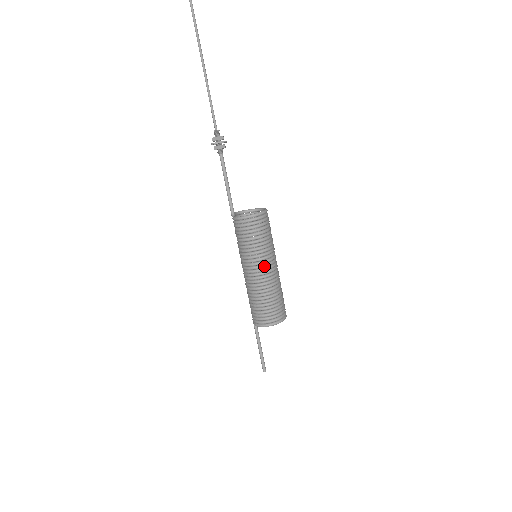
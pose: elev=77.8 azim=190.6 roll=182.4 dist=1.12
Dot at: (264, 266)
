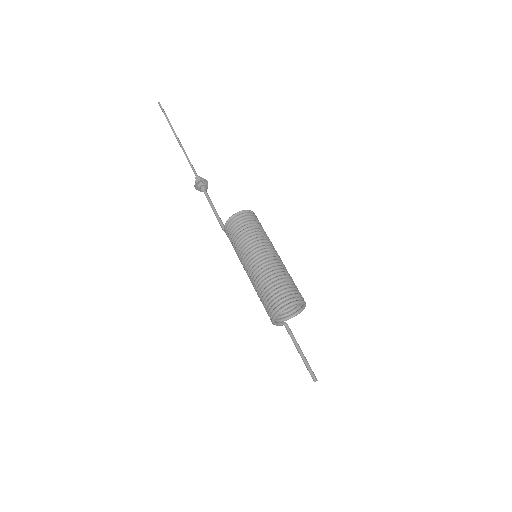
Dot at: (250, 258)
